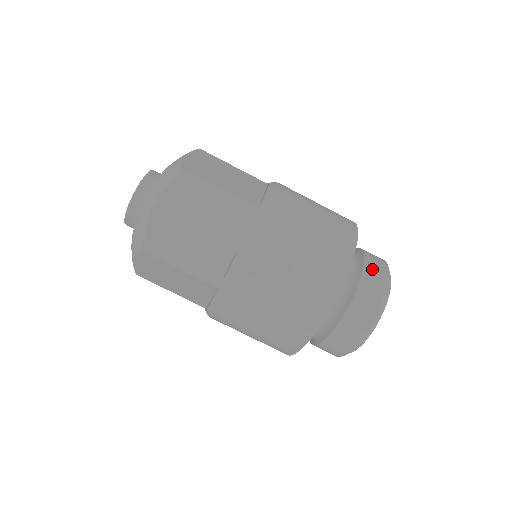
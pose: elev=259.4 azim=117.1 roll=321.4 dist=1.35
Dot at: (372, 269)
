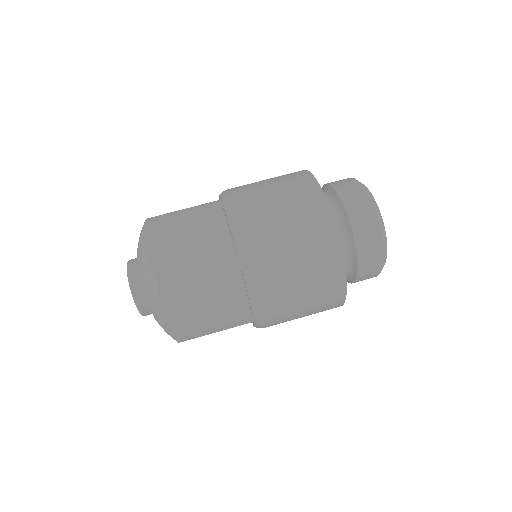
Dot at: (356, 213)
